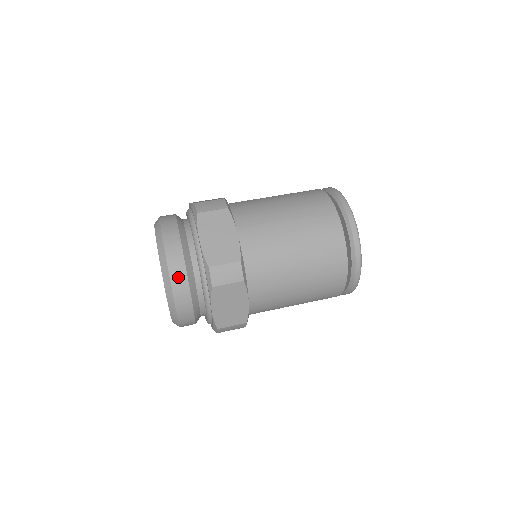
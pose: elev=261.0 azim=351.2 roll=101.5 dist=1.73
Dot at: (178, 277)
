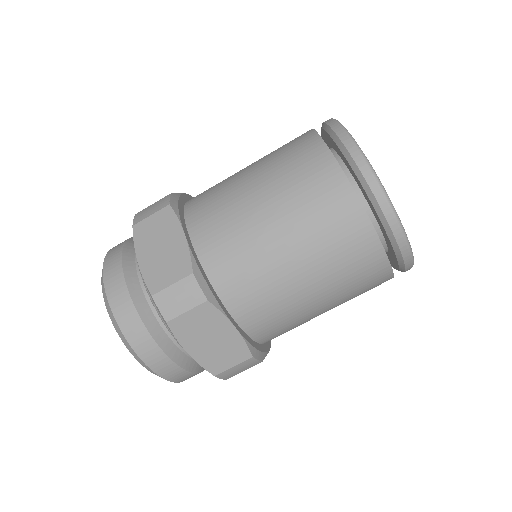
Dot at: (178, 377)
